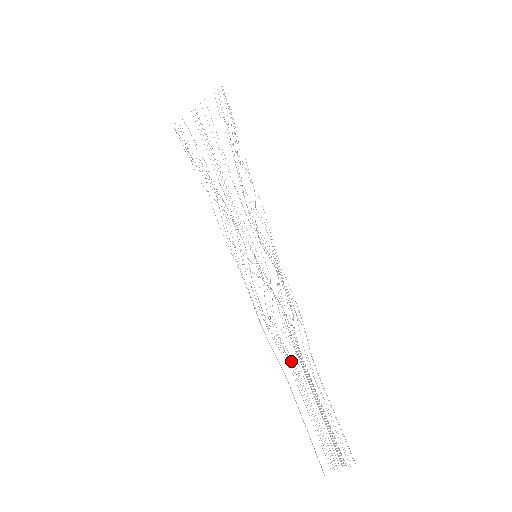
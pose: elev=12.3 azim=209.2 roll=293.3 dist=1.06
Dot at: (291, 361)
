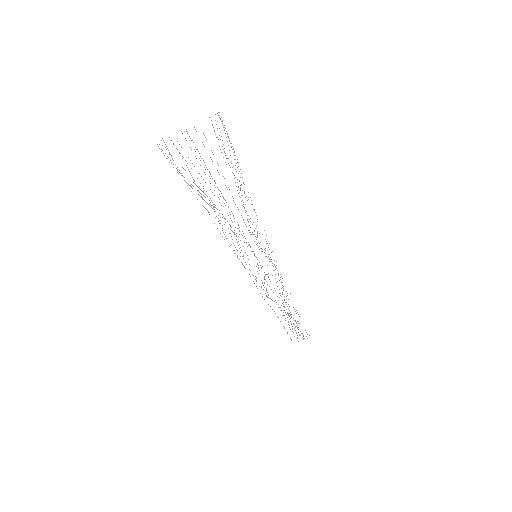
Dot at: occluded
